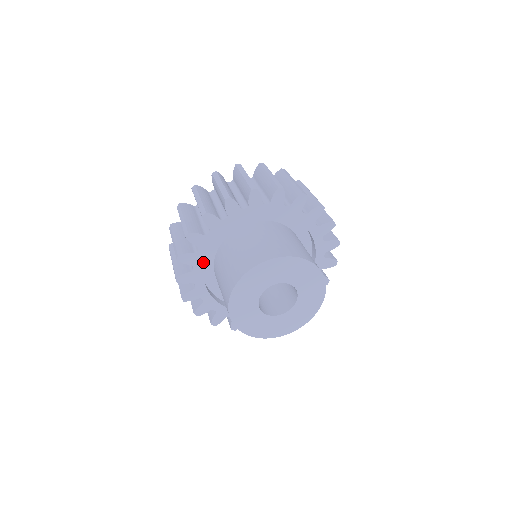
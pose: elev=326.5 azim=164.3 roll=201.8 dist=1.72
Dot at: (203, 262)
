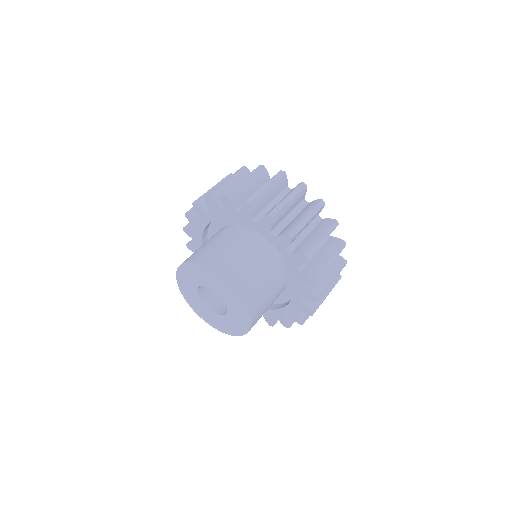
Dot at: occluded
